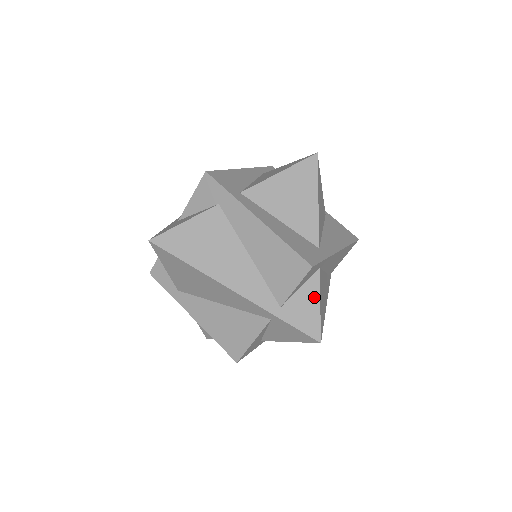
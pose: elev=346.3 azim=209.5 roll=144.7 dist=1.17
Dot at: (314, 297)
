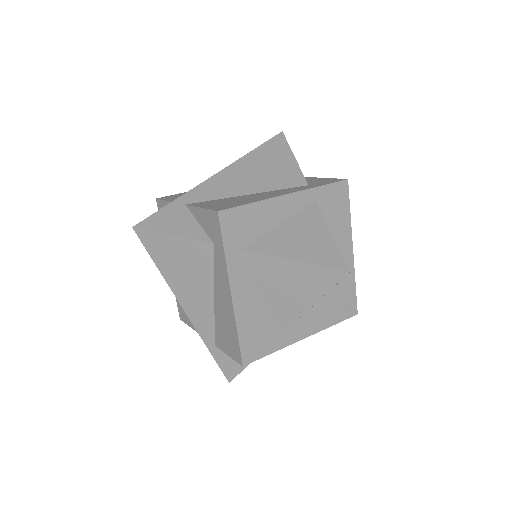
Dot at: occluded
